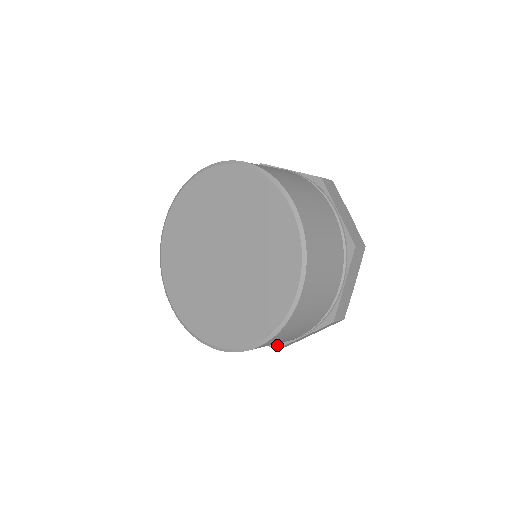
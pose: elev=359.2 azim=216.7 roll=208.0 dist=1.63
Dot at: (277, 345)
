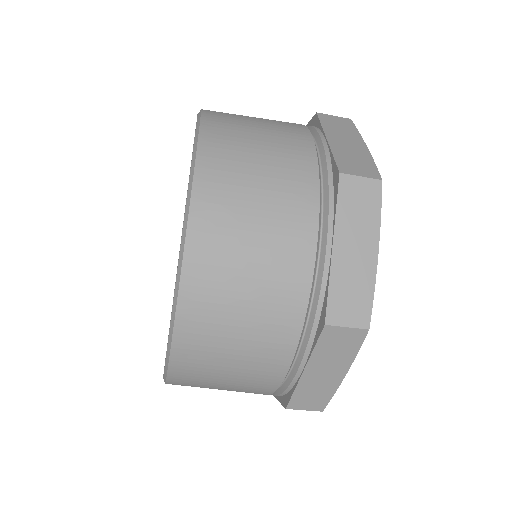
Dot at: (286, 399)
